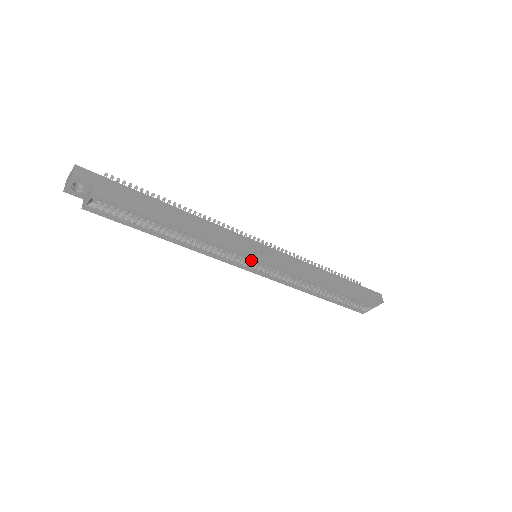
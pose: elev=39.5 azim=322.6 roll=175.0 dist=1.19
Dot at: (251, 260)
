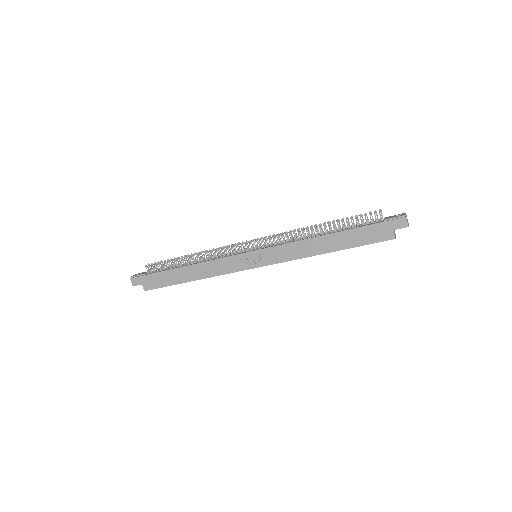
Dot at: (249, 268)
